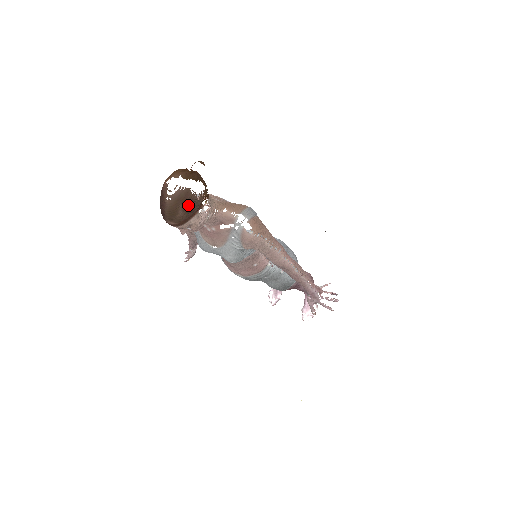
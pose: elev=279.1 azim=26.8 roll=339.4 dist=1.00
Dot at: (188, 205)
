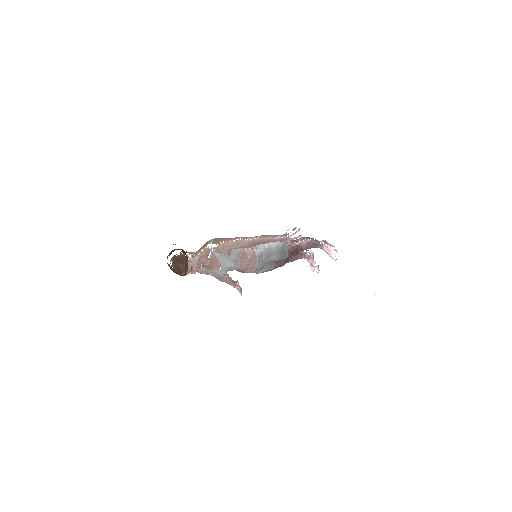
Dot at: (180, 261)
